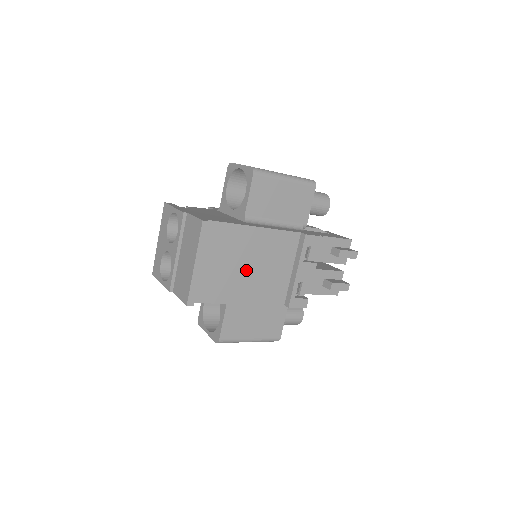
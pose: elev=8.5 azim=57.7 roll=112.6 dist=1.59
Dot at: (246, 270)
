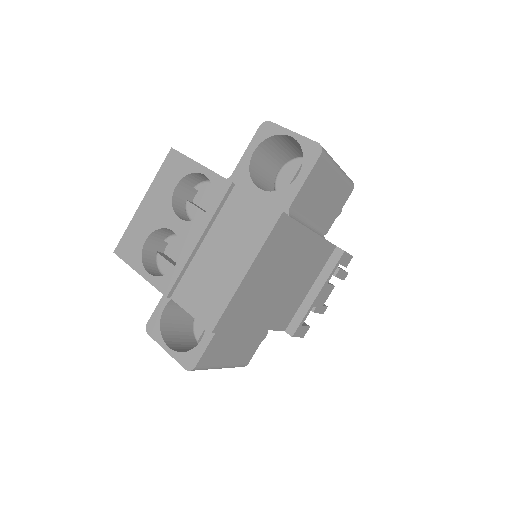
Dot at: (277, 285)
